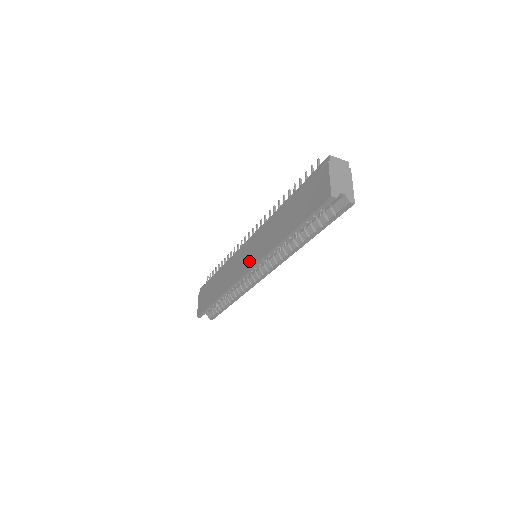
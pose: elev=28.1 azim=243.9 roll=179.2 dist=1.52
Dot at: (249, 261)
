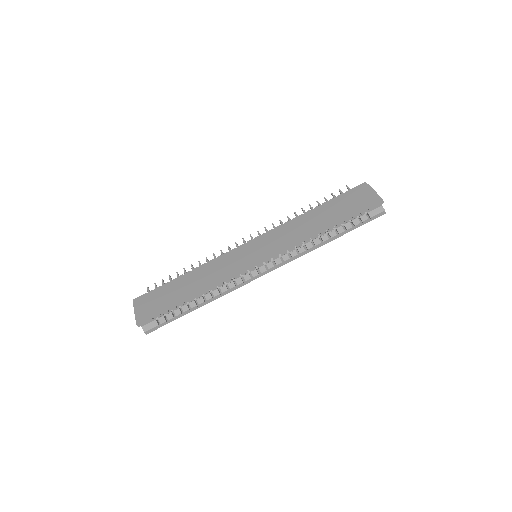
Dot at: (262, 253)
